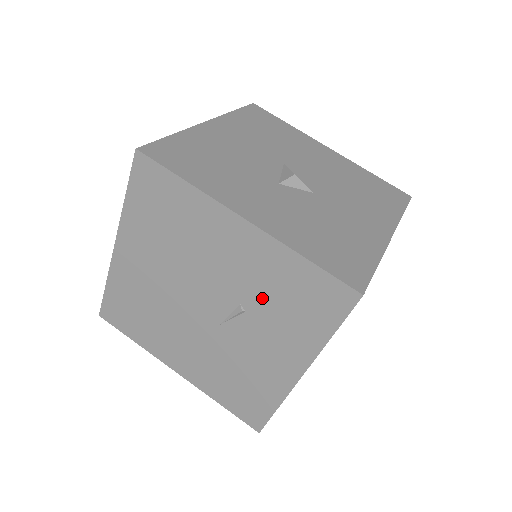
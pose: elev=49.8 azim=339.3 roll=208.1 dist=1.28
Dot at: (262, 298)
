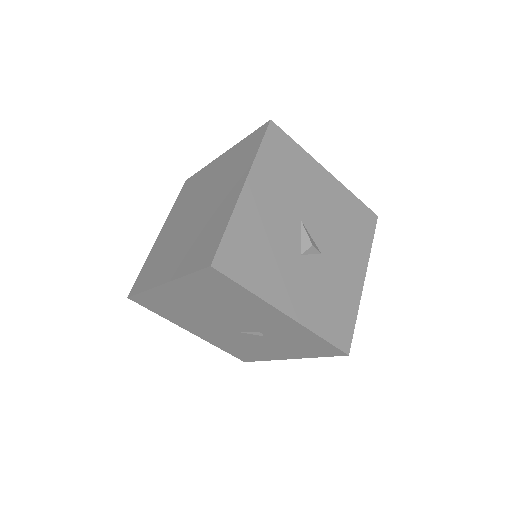
Dot at: (280, 336)
